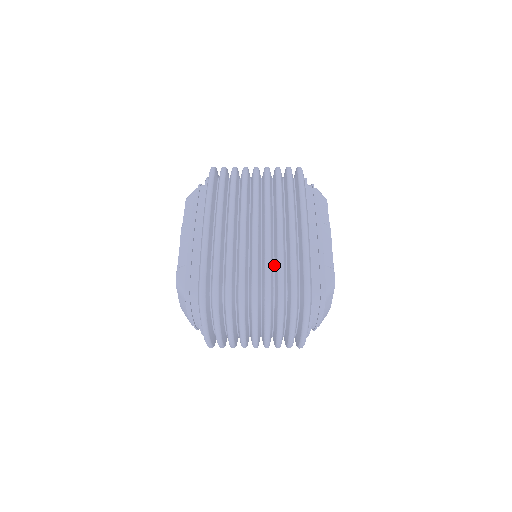
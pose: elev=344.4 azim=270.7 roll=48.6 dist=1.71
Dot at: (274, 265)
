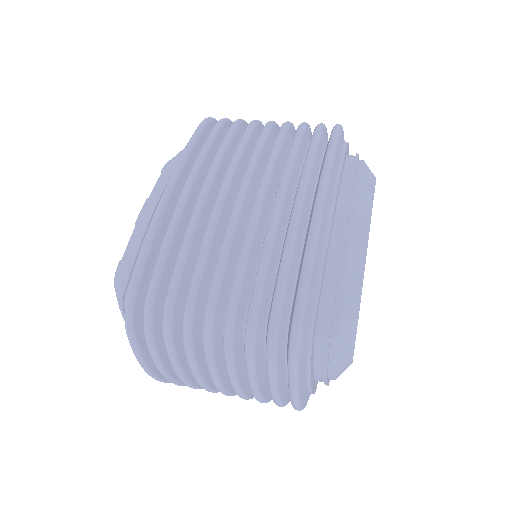
Dot at: (255, 275)
